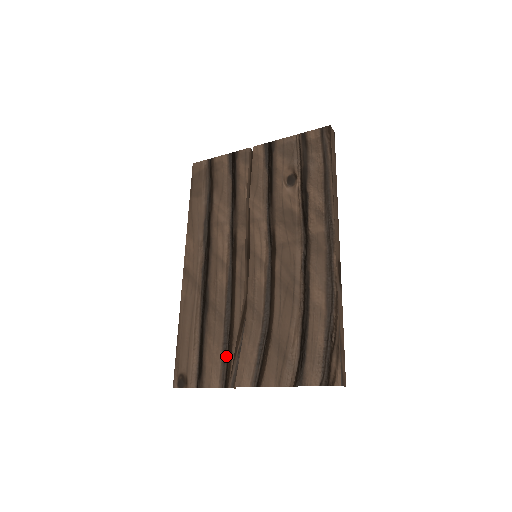
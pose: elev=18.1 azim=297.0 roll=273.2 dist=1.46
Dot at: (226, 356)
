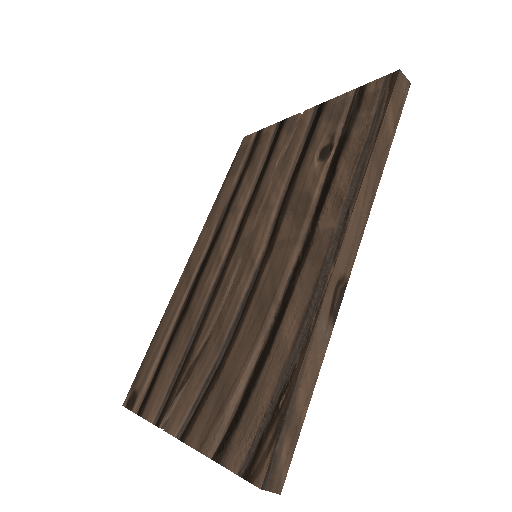
Dot at: (173, 383)
